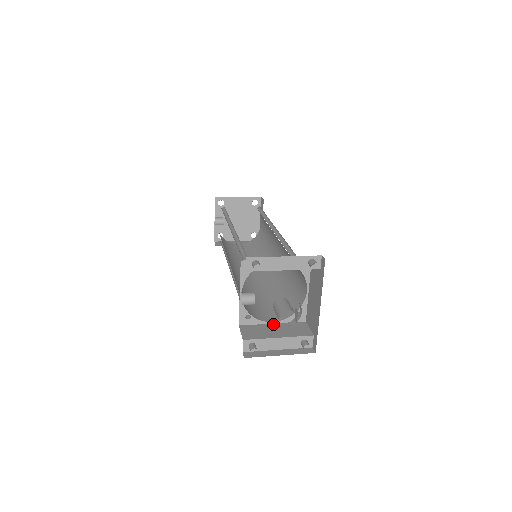
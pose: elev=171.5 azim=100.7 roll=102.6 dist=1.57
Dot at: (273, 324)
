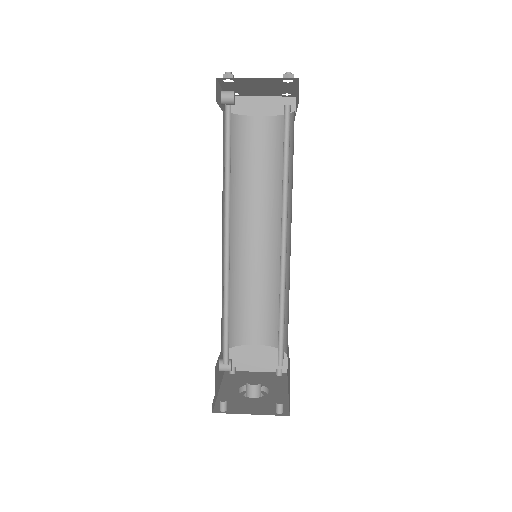
Dot at: (245, 389)
